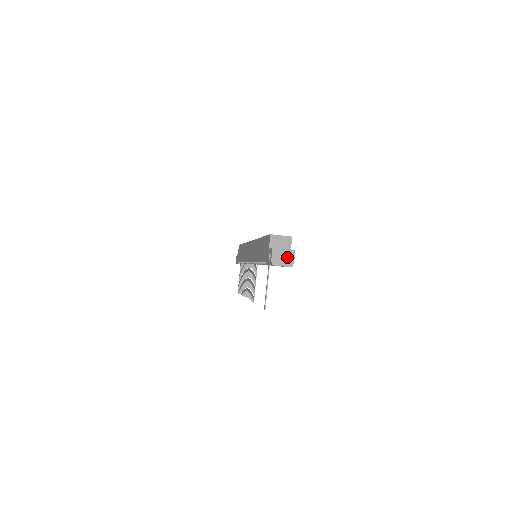
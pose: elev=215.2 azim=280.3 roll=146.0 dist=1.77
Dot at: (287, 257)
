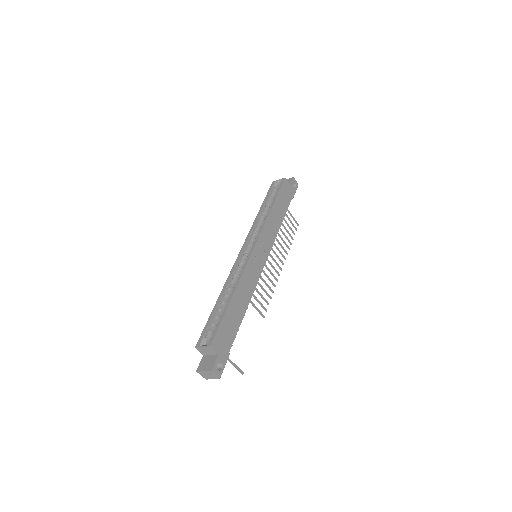
Dot at: (210, 375)
